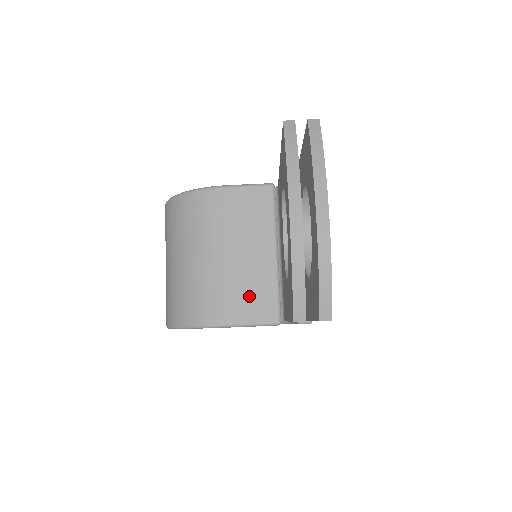
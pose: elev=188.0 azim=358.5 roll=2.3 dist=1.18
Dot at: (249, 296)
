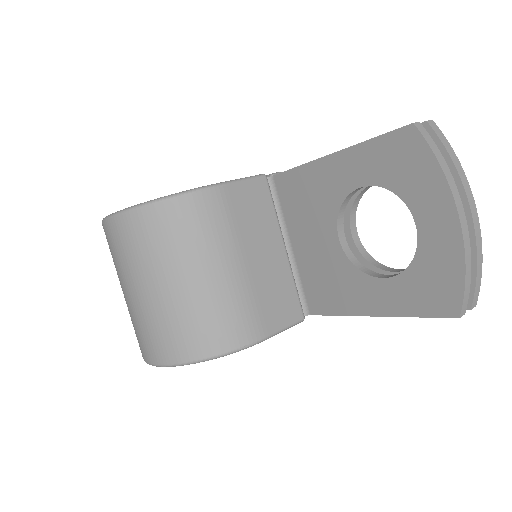
Dot at: (276, 301)
